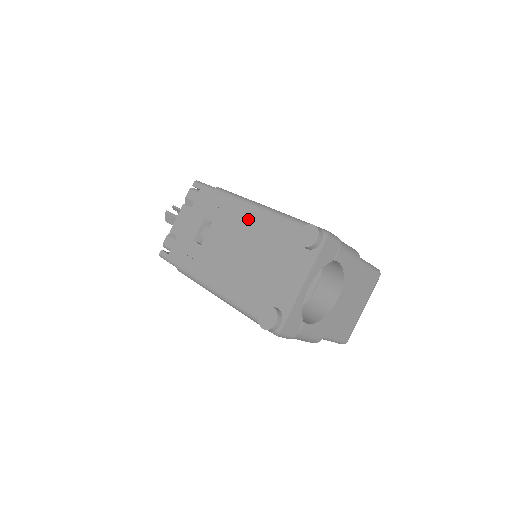
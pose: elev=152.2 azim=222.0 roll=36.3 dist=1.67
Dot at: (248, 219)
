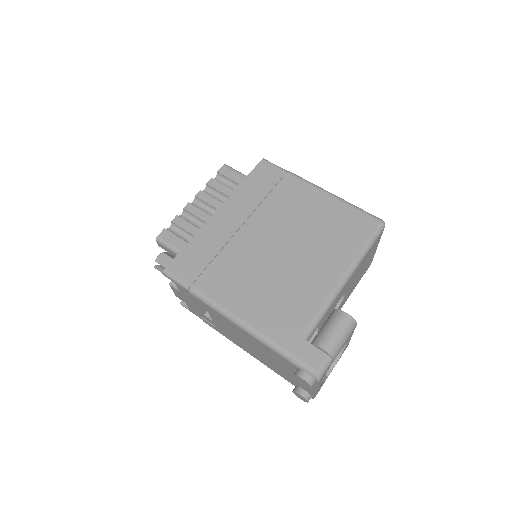
Dot at: (241, 332)
